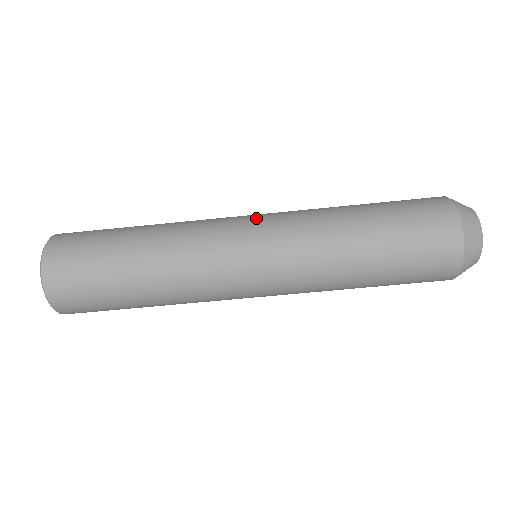
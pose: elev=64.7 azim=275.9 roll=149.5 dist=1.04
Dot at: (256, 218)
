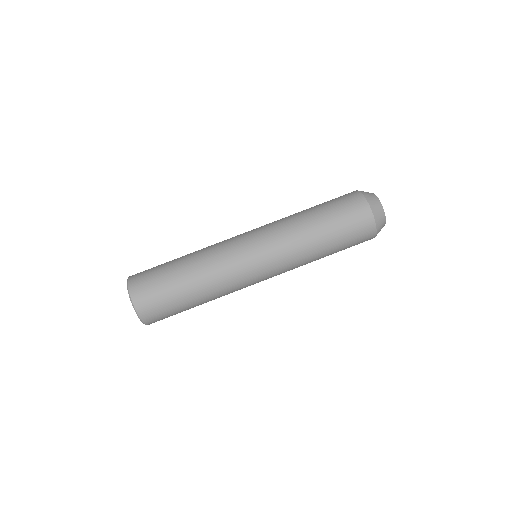
Dot at: occluded
